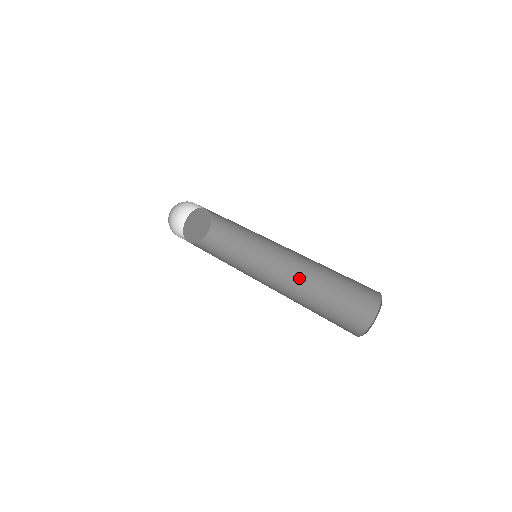
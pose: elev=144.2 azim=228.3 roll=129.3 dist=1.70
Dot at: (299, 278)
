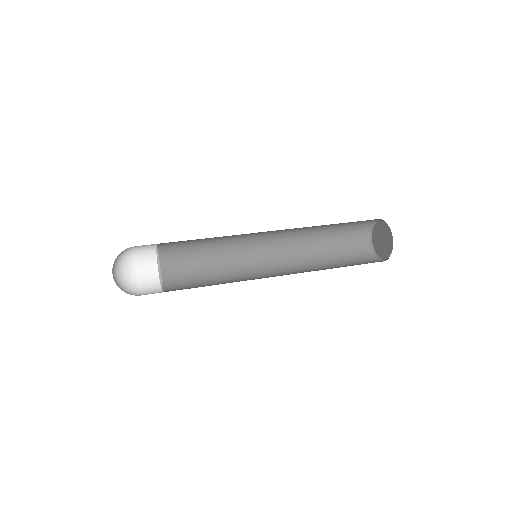
Dot at: (299, 270)
